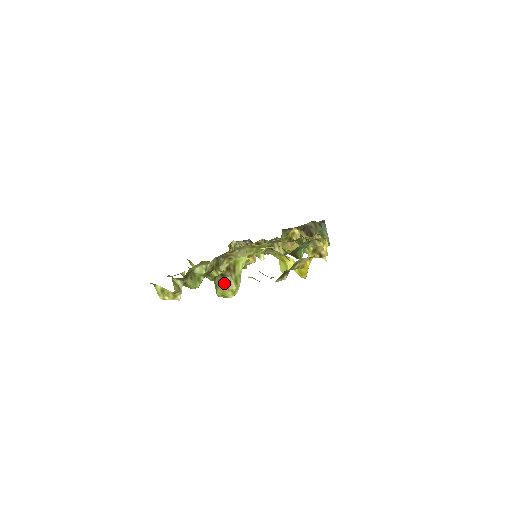
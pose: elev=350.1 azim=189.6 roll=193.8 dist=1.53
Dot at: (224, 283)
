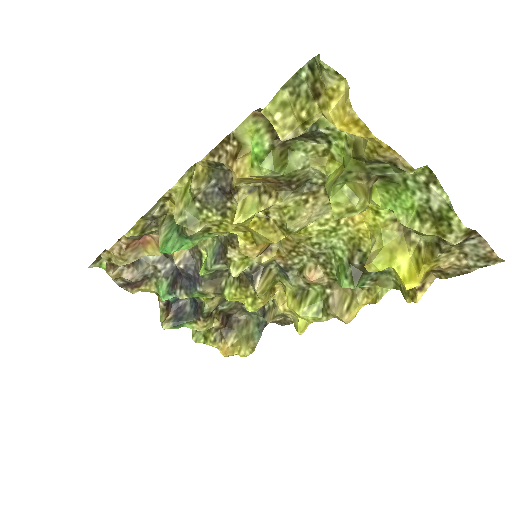
Dot at: (362, 185)
